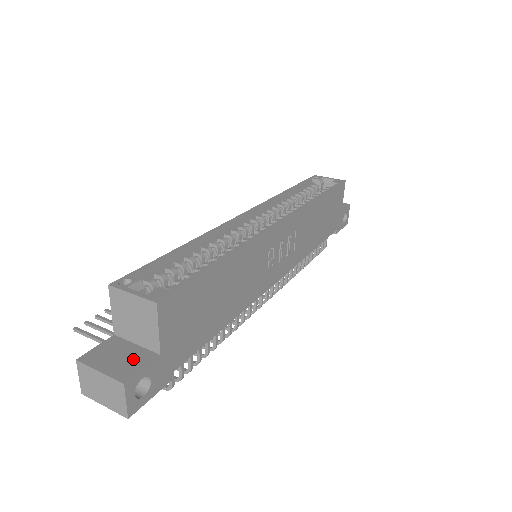
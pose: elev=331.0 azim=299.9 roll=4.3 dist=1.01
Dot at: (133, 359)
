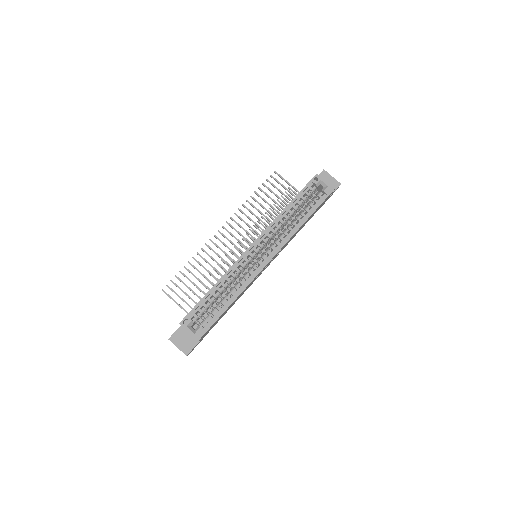
Dot at: (189, 342)
